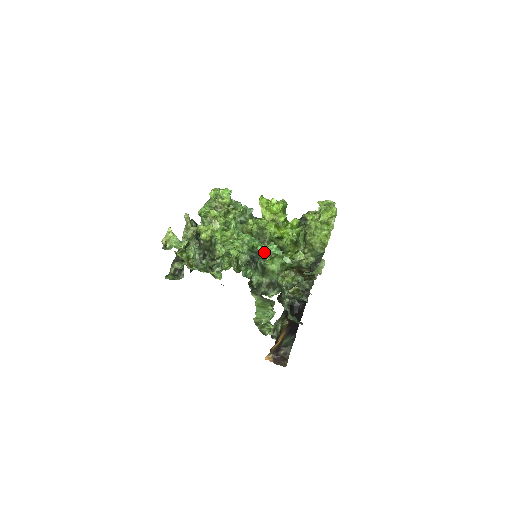
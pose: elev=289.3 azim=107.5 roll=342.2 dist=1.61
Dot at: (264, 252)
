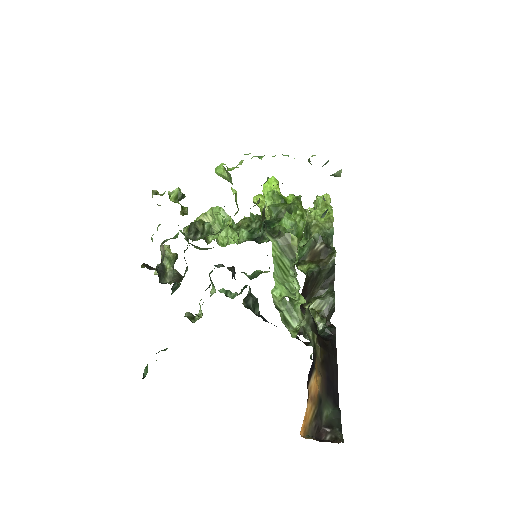
Dot at: occluded
